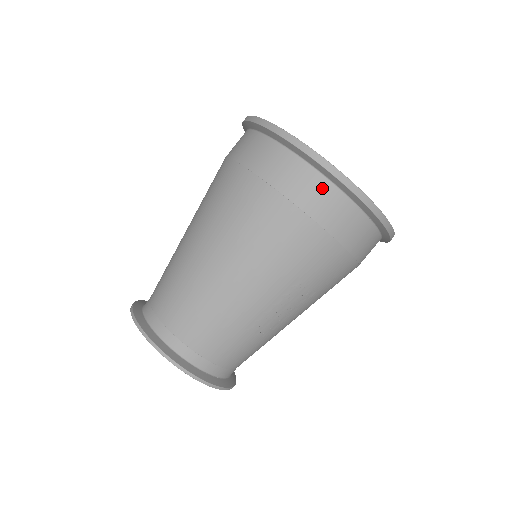
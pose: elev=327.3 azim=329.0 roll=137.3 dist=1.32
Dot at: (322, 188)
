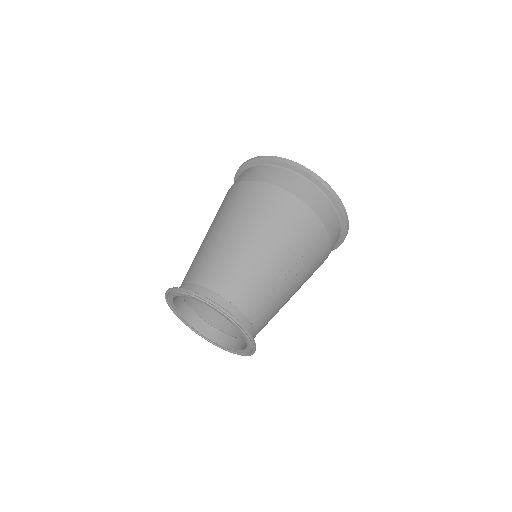
Dot at: (310, 188)
